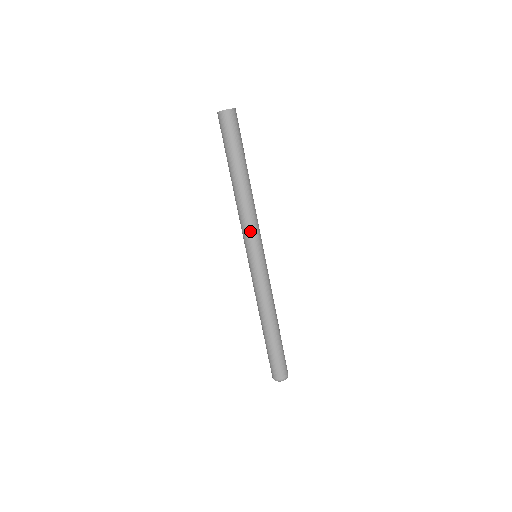
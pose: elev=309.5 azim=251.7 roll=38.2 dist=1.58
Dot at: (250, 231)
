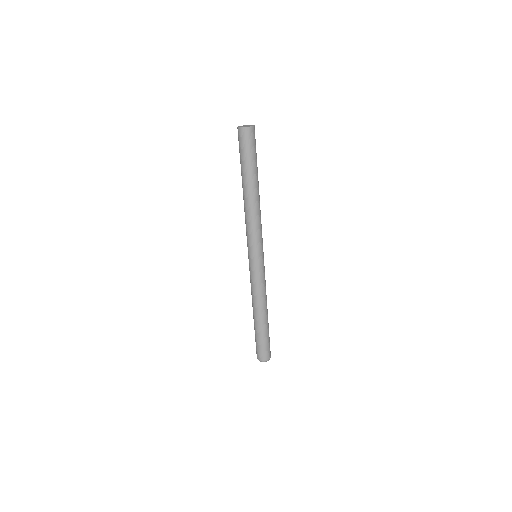
Dot at: (260, 234)
